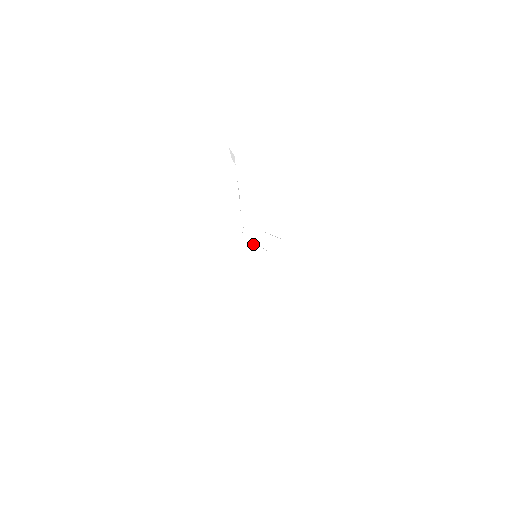
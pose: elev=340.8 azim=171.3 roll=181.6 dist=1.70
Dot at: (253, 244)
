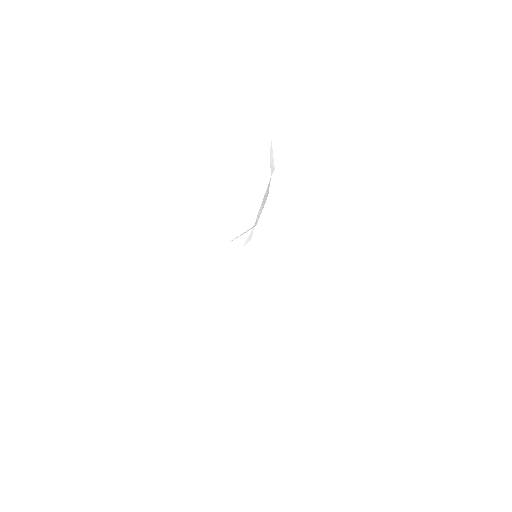
Dot at: occluded
